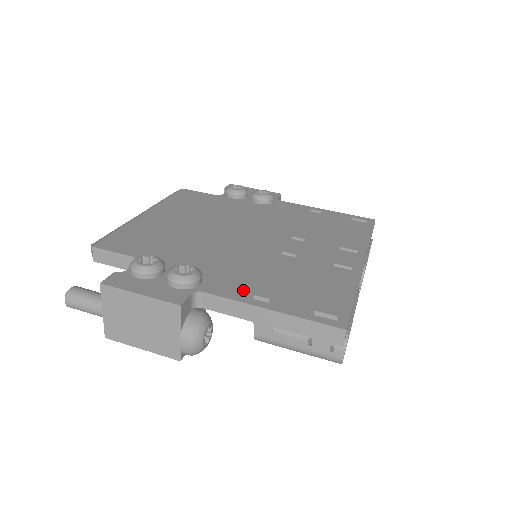
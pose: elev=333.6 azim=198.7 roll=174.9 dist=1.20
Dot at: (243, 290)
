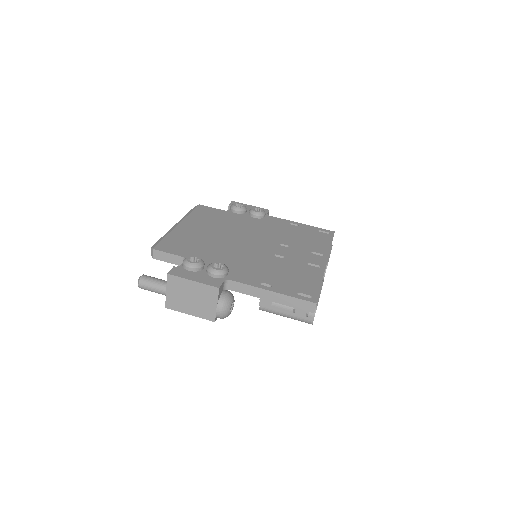
Dot at: (254, 279)
